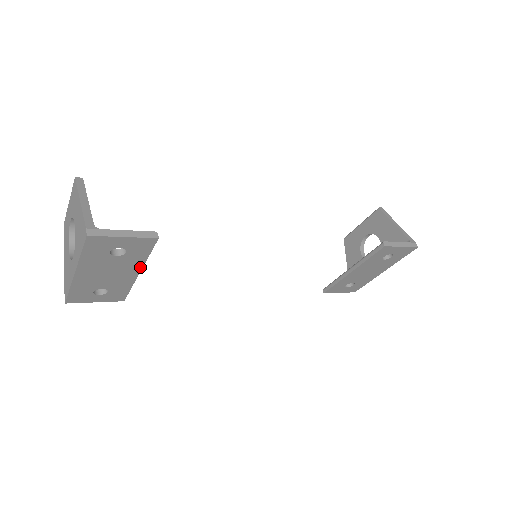
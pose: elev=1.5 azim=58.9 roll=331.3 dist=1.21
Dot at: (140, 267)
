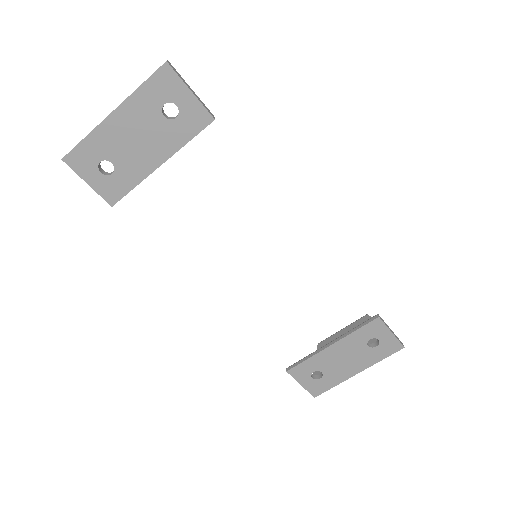
Dot at: (169, 155)
